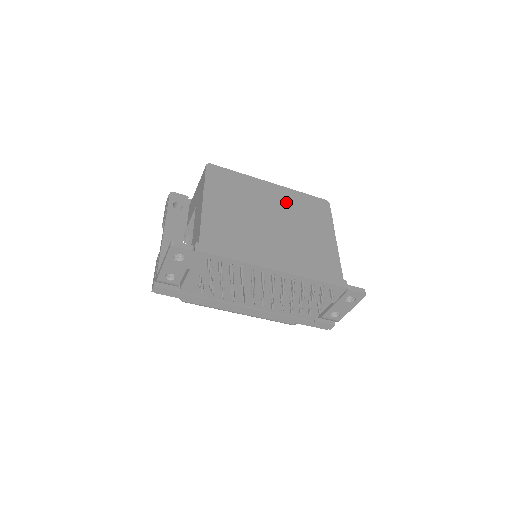
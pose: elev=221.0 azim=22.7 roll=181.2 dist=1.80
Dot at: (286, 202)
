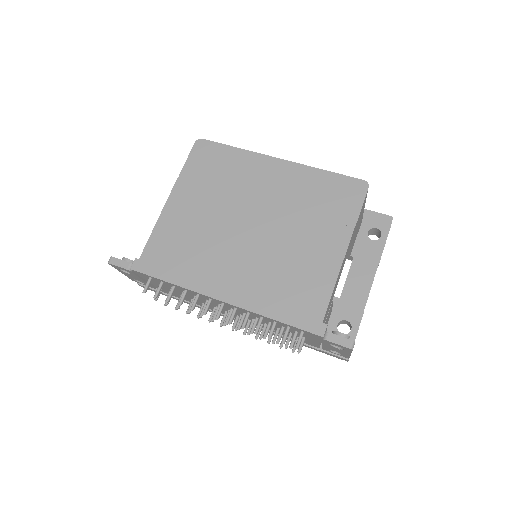
Dot at: (289, 190)
